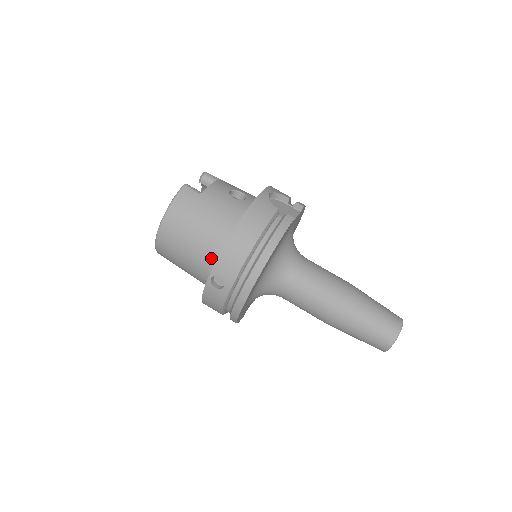
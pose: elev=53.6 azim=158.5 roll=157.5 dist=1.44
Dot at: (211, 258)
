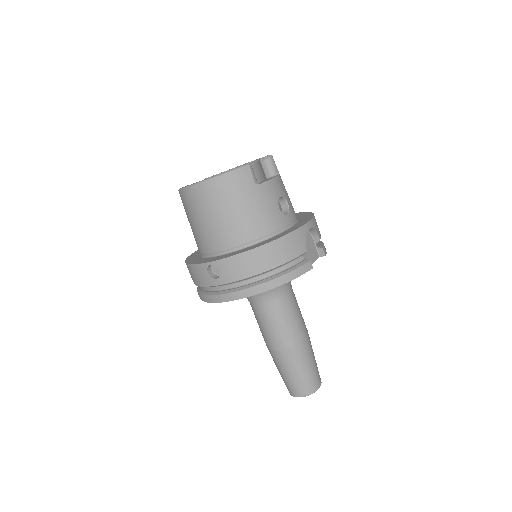
Dot at: (223, 245)
